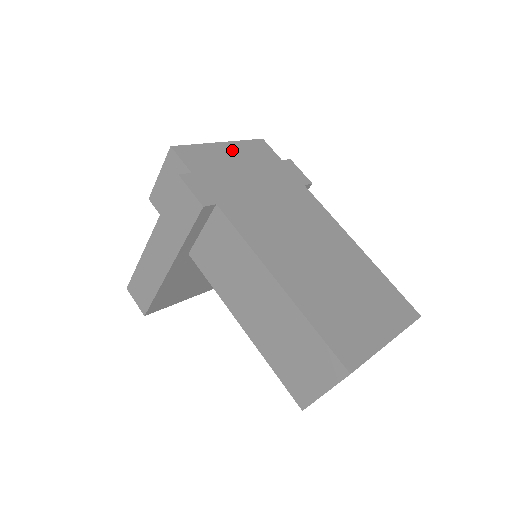
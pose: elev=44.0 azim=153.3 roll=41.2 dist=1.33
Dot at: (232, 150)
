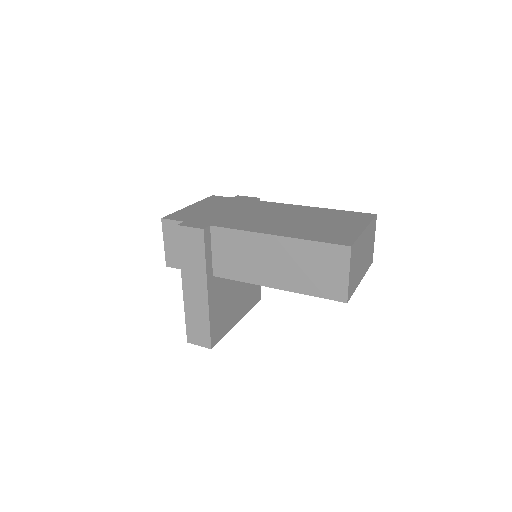
Dot at: (198, 206)
